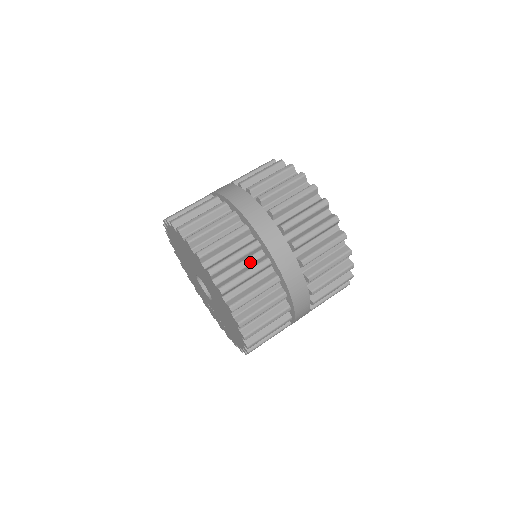
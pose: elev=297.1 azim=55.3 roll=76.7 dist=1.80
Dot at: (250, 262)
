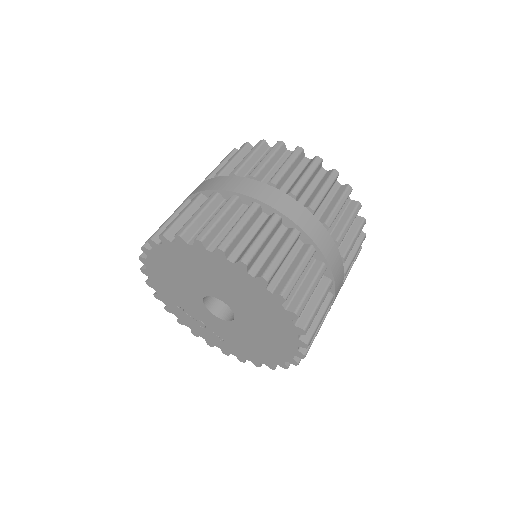
Dot at: occluded
